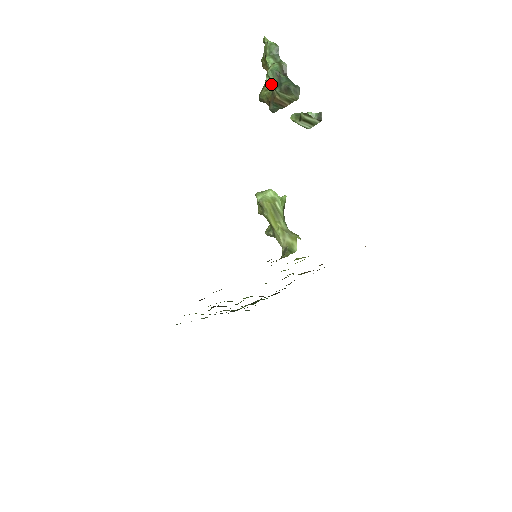
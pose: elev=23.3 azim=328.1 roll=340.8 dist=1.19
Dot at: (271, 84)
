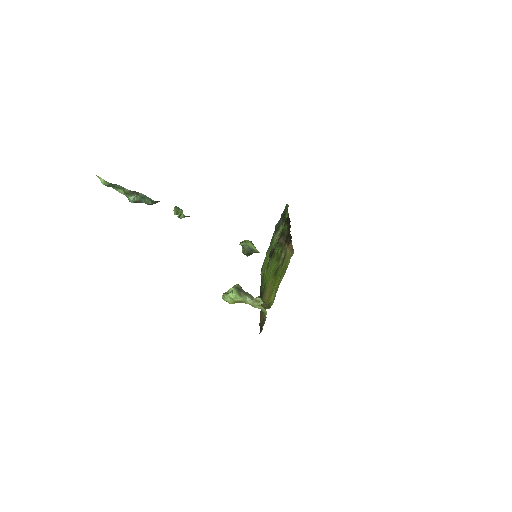
Dot at: occluded
